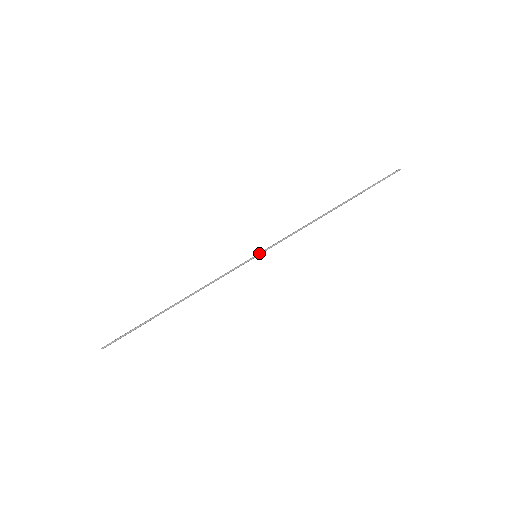
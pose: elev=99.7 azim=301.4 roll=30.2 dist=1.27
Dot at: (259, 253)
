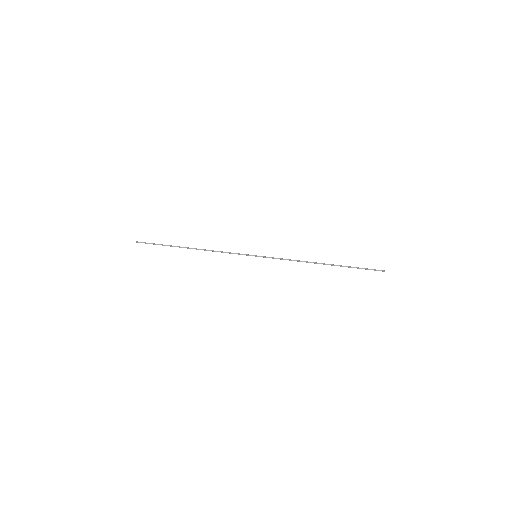
Dot at: occluded
